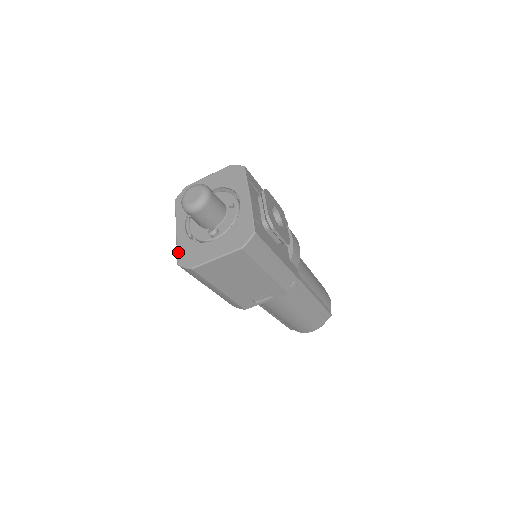
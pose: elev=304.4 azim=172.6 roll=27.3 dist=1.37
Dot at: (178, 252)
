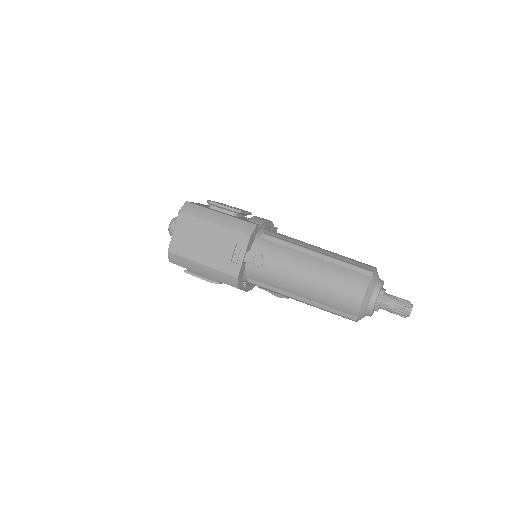
Dot at: occluded
